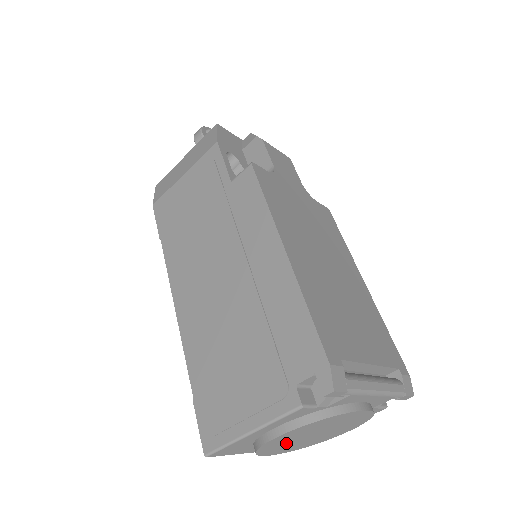
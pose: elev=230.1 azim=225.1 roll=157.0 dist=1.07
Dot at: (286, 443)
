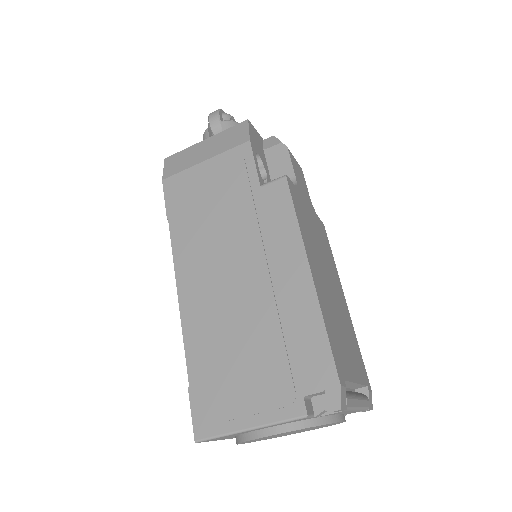
Dot at: occluded
